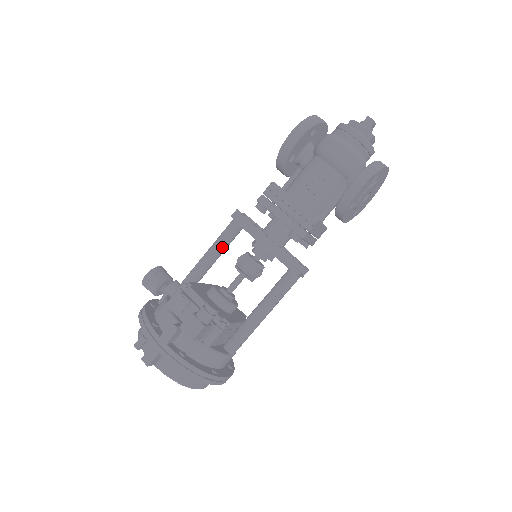
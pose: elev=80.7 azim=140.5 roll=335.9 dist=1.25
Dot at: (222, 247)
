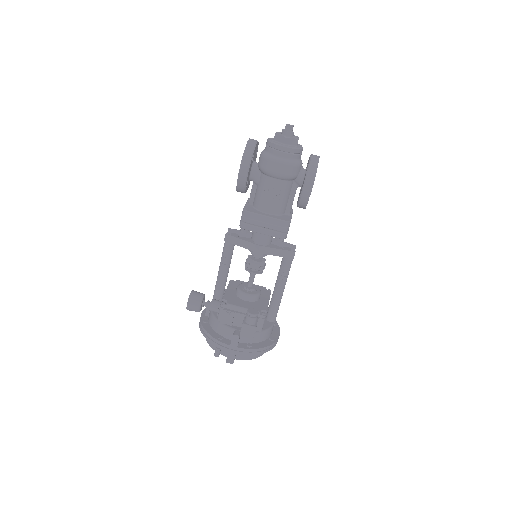
Dot at: (229, 262)
